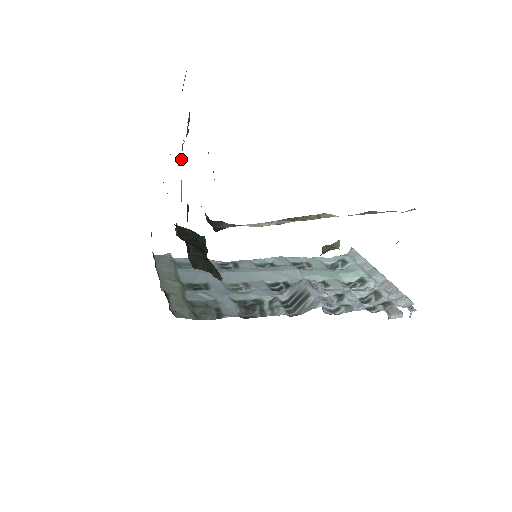
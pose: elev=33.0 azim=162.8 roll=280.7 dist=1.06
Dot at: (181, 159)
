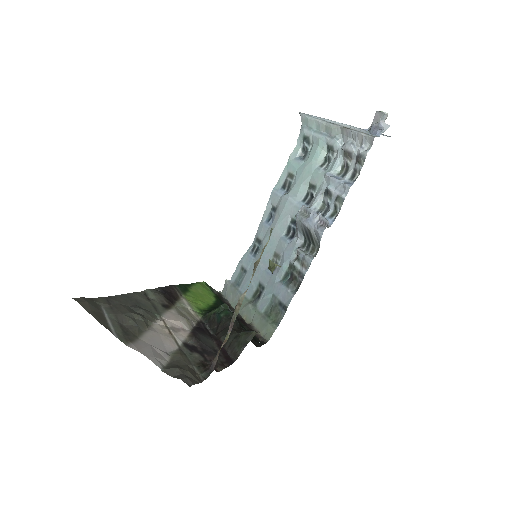
Dot at: (158, 324)
